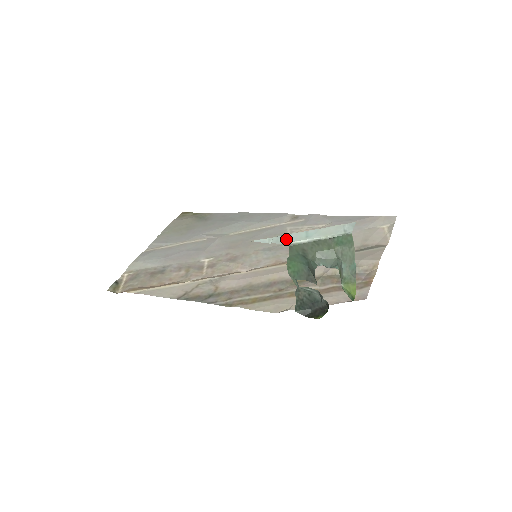
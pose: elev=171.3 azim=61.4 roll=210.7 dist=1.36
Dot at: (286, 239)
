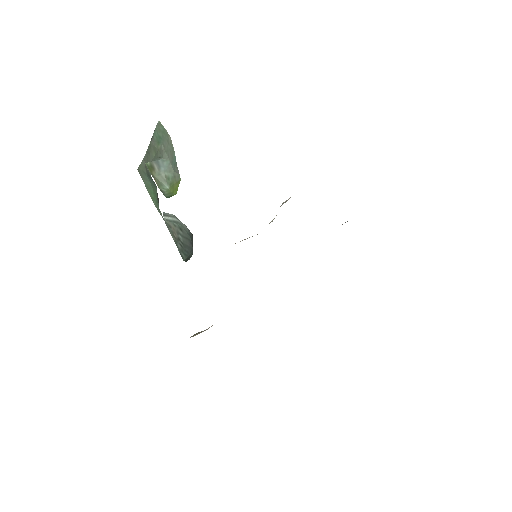
Dot at: occluded
